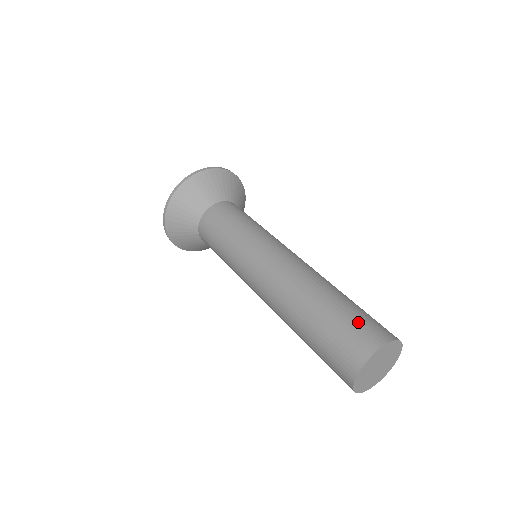
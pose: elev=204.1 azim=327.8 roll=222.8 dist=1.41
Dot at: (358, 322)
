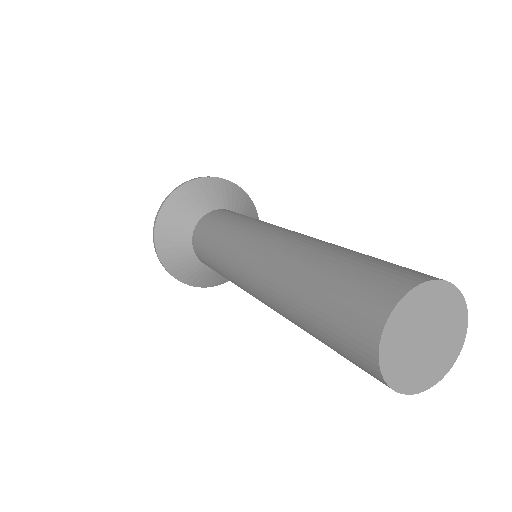
Dot at: (360, 279)
